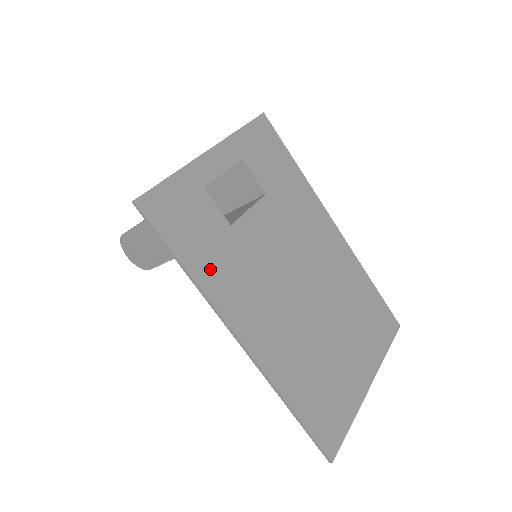
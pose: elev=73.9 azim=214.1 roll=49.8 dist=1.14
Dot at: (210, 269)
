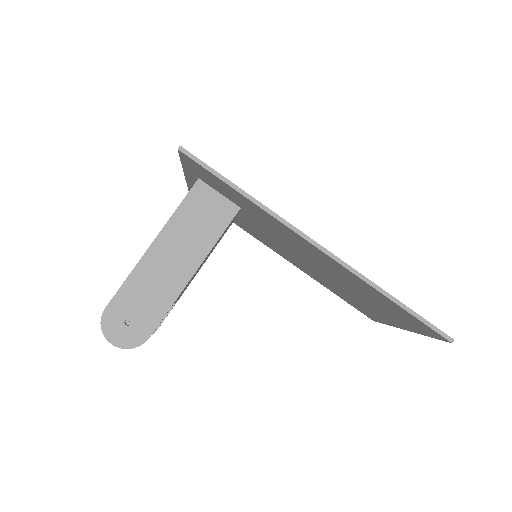
Dot at: occluded
